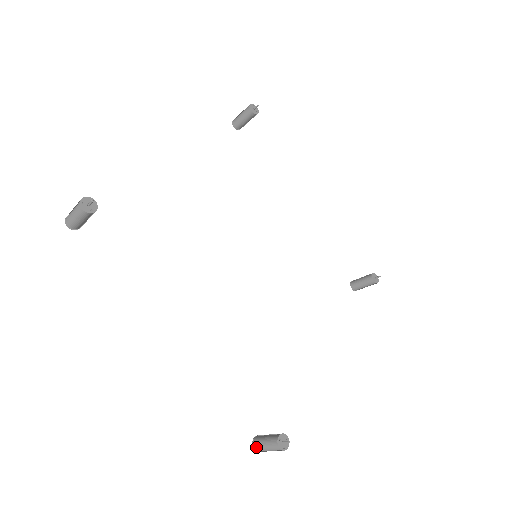
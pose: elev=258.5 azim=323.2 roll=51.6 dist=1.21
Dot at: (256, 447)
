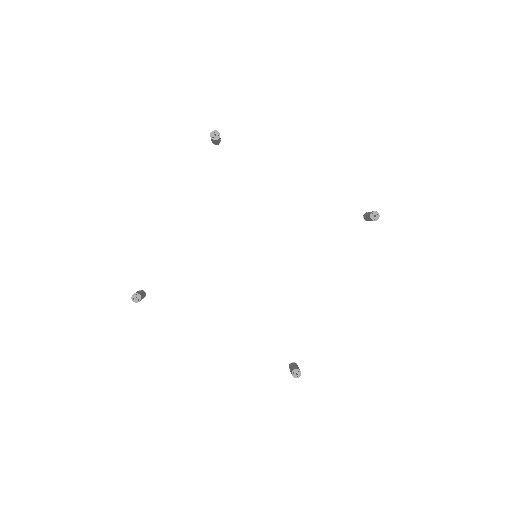
Dot at: occluded
